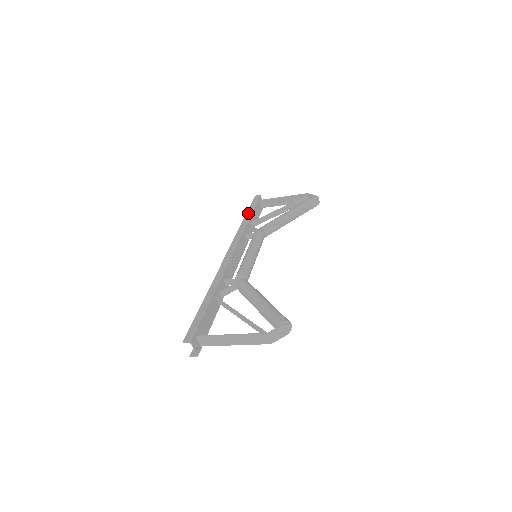
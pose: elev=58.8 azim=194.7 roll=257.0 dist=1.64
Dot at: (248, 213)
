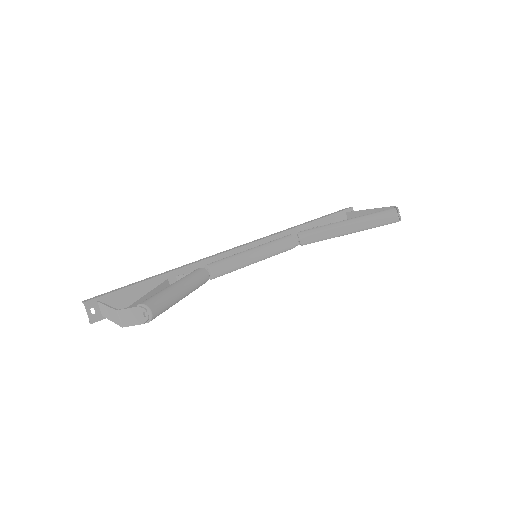
Dot at: (312, 220)
